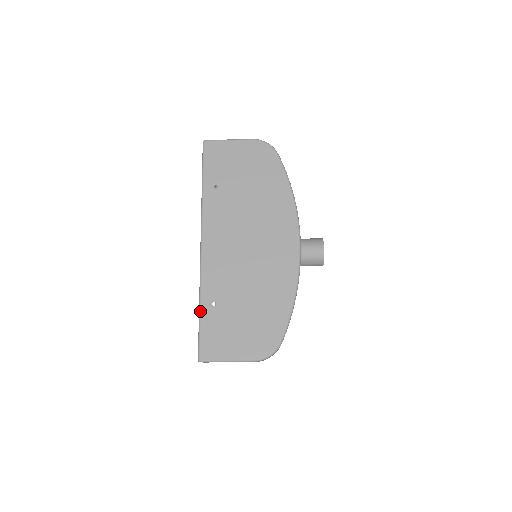
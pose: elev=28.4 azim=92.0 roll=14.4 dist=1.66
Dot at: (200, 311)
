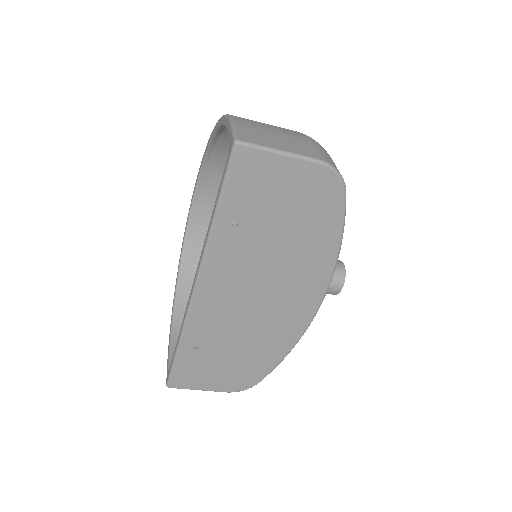
Dot at: (178, 352)
